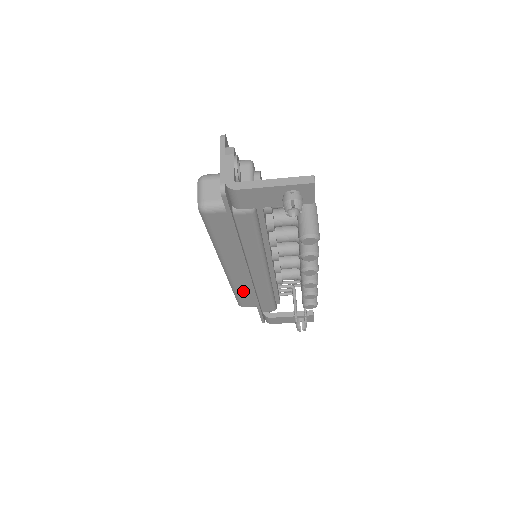
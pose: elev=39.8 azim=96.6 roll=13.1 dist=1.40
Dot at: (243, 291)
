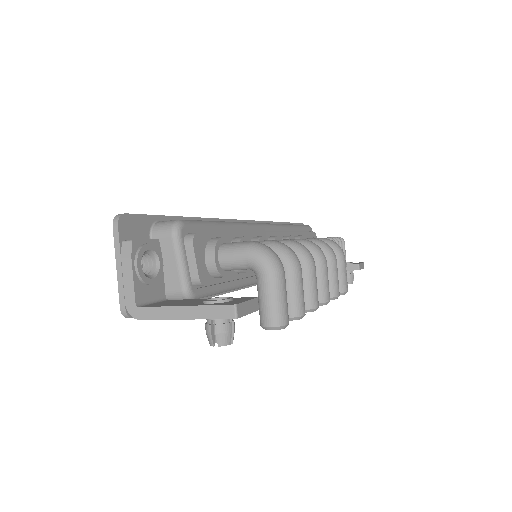
Dot at: occluded
